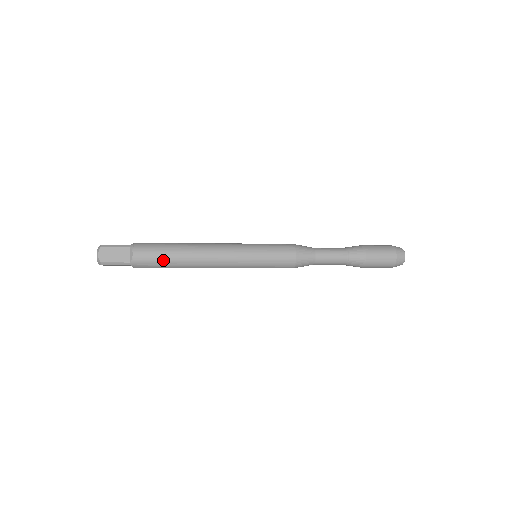
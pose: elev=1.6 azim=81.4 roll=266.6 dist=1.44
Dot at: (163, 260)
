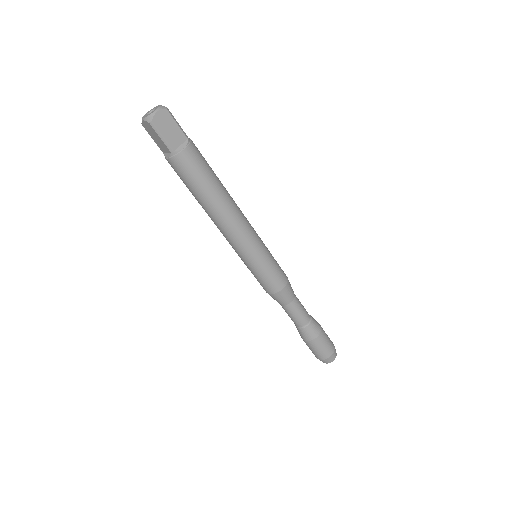
Dot at: (211, 168)
